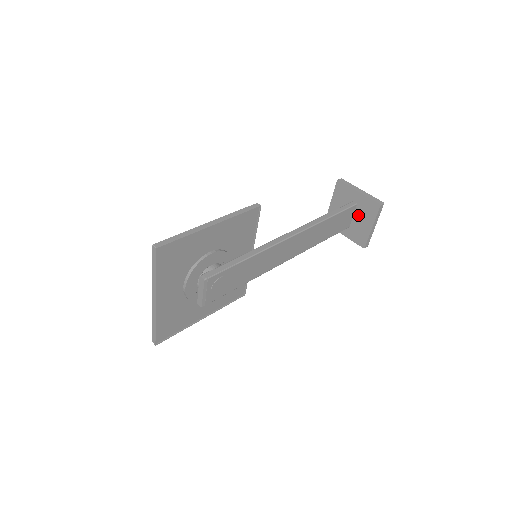
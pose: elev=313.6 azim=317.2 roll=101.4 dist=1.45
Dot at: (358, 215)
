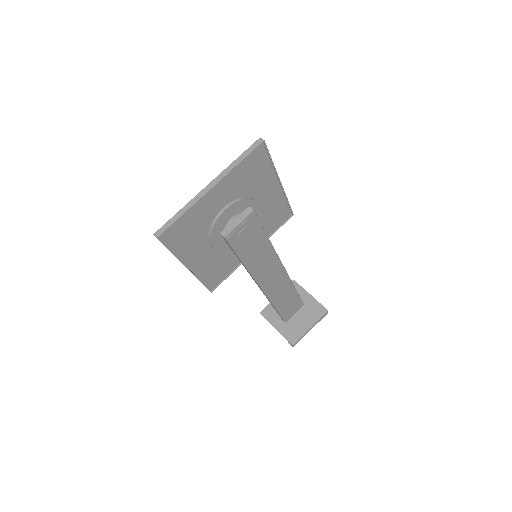
Dot at: (301, 314)
